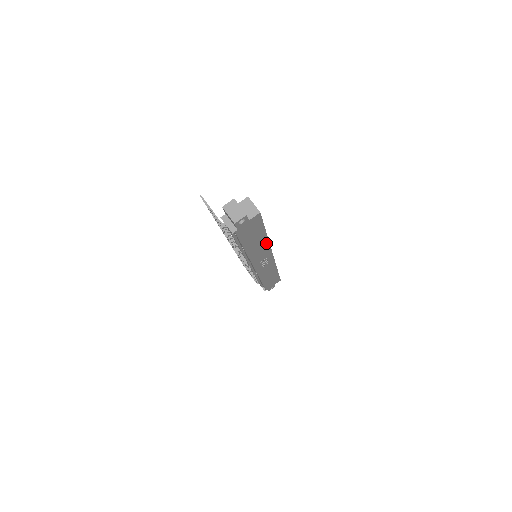
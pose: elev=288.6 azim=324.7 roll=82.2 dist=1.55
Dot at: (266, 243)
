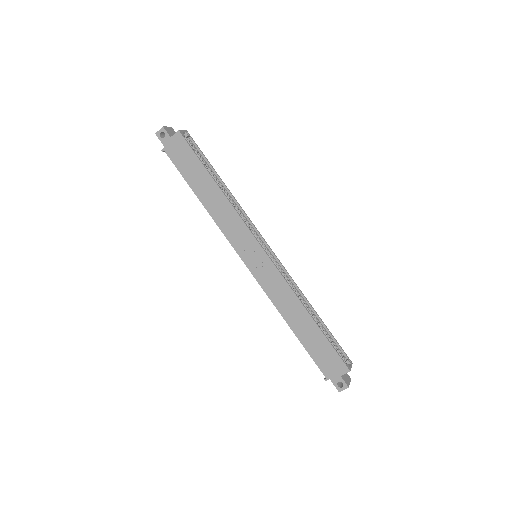
Dot at: (227, 203)
